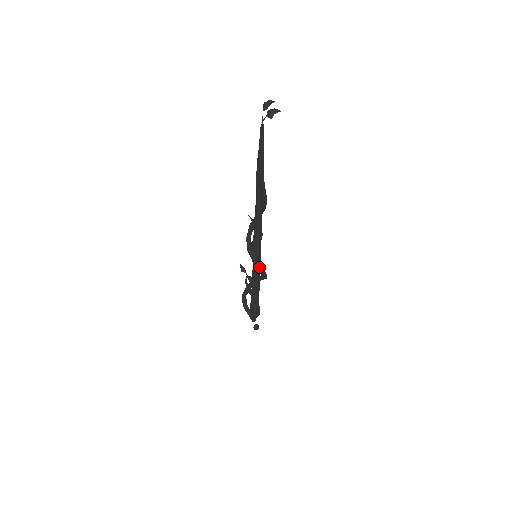
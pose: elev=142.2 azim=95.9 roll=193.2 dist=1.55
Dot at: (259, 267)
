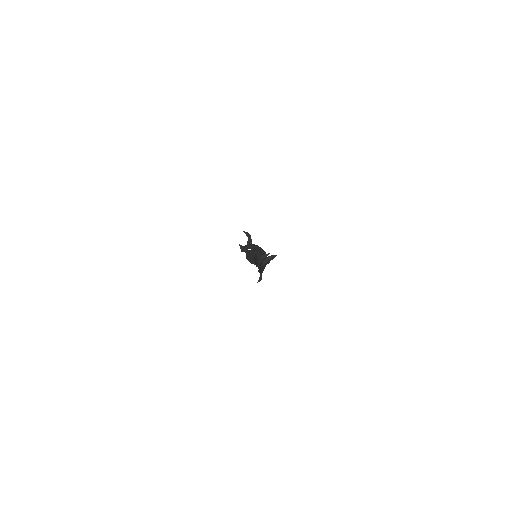
Dot at: occluded
